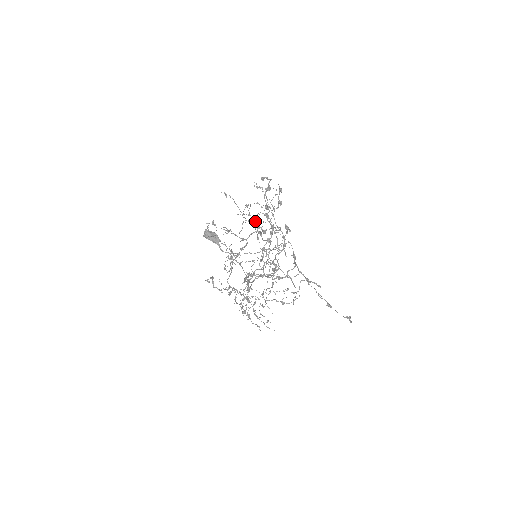
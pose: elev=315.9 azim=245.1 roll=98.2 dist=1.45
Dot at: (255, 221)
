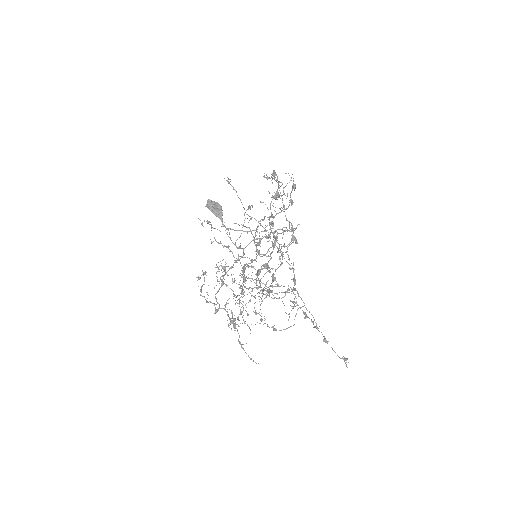
Dot at: (256, 231)
